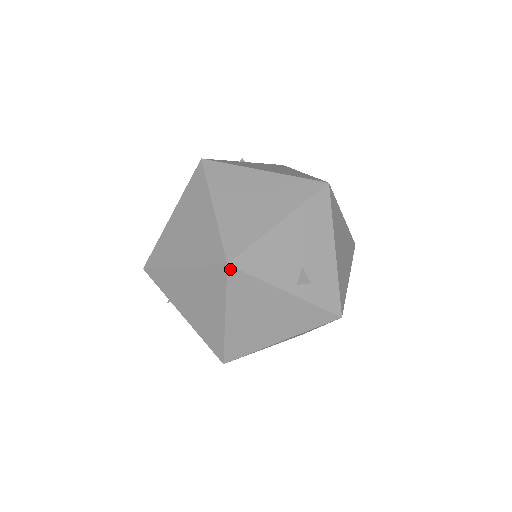
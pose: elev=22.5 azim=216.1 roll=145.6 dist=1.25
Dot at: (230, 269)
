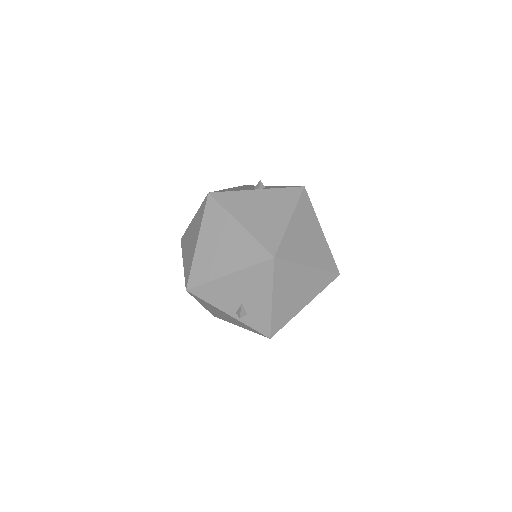
Dot at: (189, 292)
